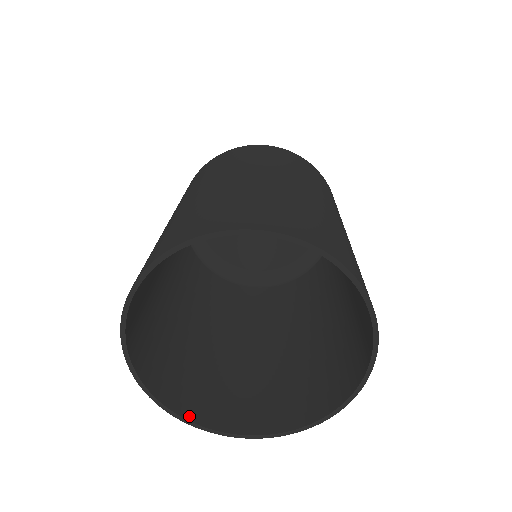
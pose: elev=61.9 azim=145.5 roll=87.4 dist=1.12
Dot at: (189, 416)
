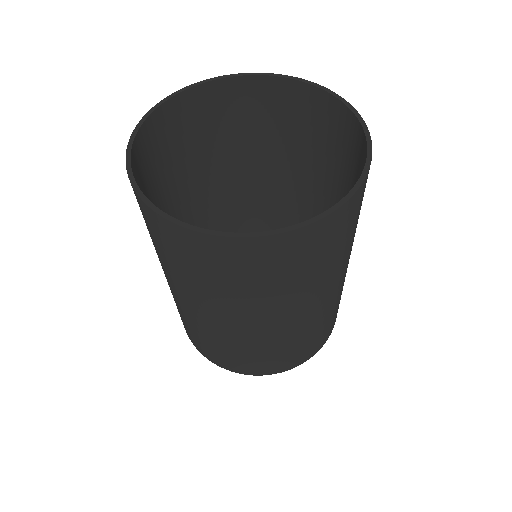
Dot at: (132, 161)
